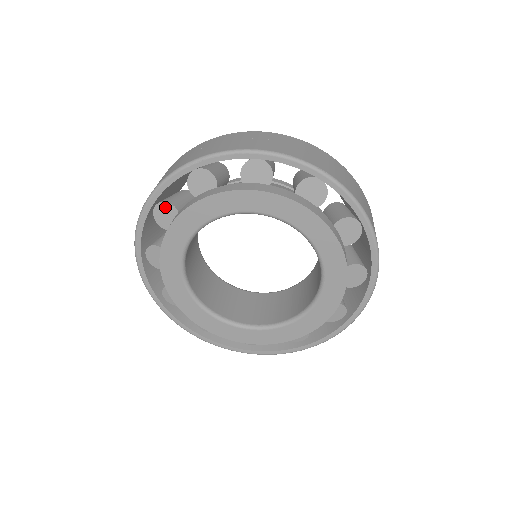
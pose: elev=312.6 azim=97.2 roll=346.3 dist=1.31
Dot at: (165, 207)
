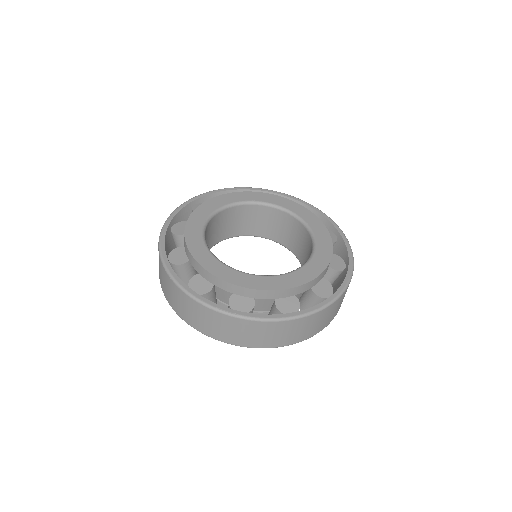
Dot at: (180, 224)
